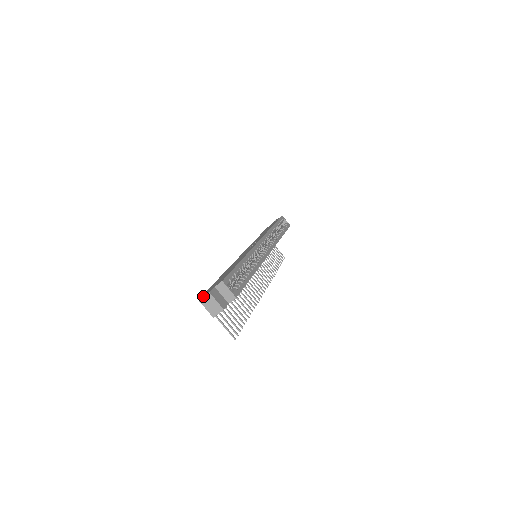
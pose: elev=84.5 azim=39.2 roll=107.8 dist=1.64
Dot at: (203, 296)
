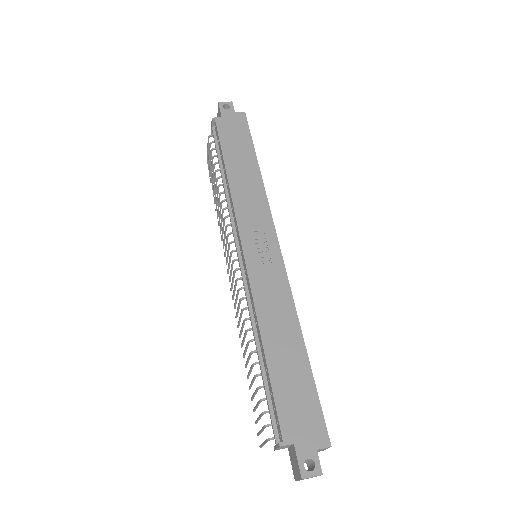
Dot at: (307, 471)
